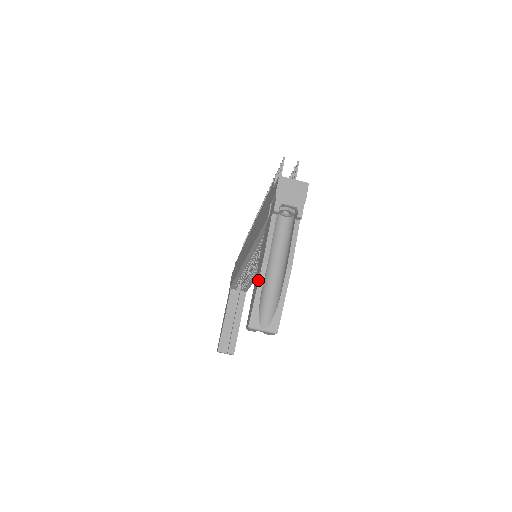
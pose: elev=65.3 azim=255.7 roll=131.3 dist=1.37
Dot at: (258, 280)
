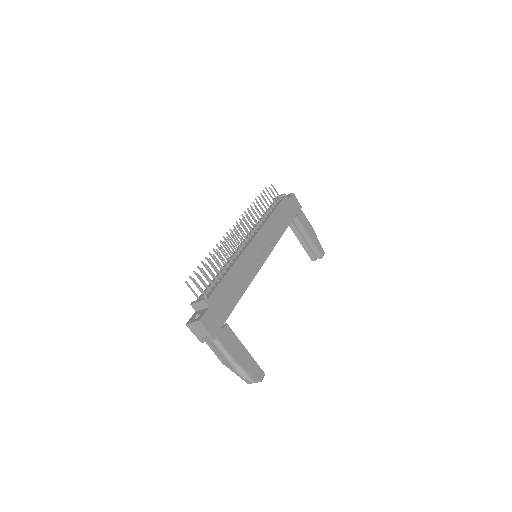
Dot at: occluded
